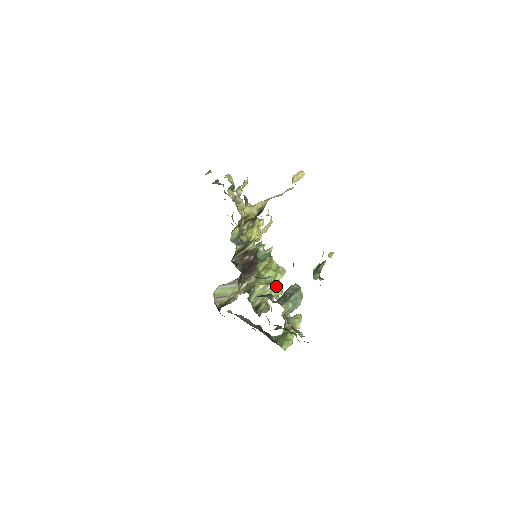
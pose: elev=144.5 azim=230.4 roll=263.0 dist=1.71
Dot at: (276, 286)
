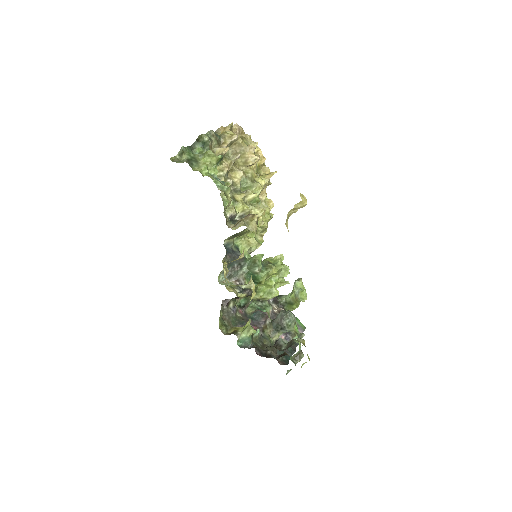
Dot at: (275, 296)
